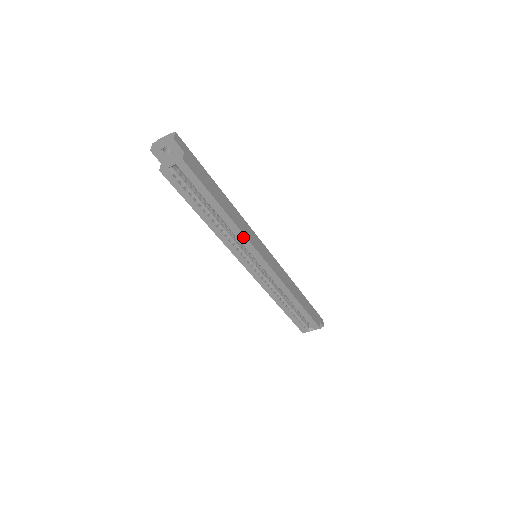
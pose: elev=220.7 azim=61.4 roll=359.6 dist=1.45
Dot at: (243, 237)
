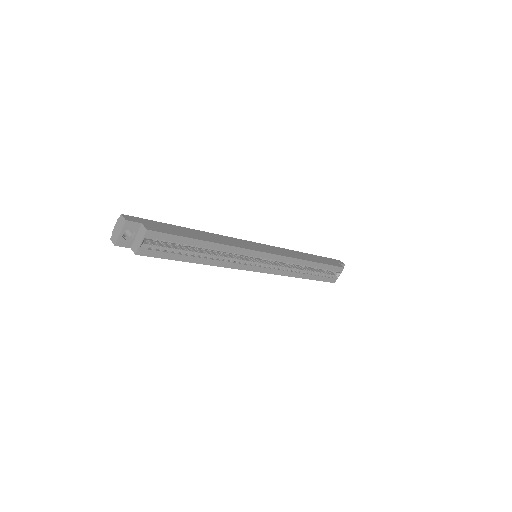
Dot at: (237, 249)
